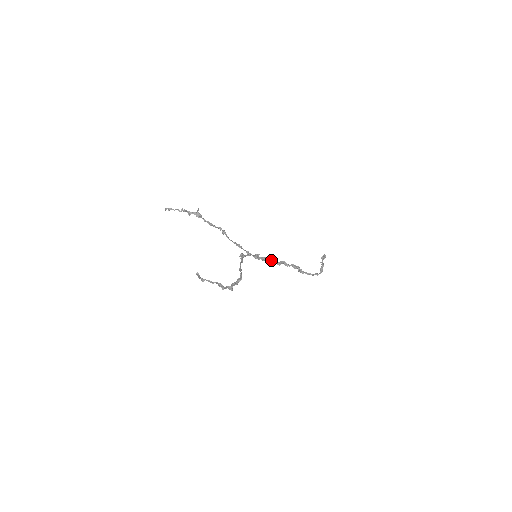
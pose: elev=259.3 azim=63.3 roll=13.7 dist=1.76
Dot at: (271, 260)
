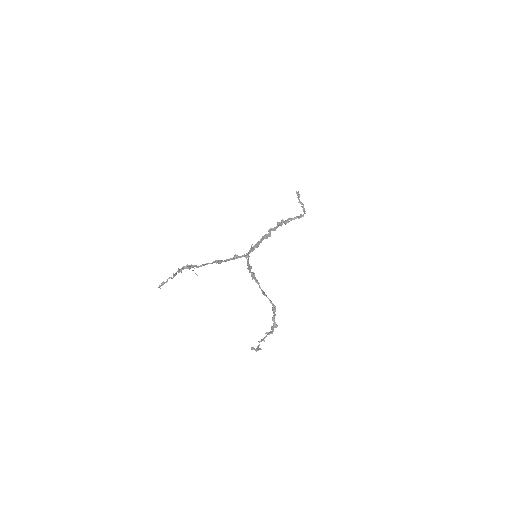
Dot at: (262, 239)
